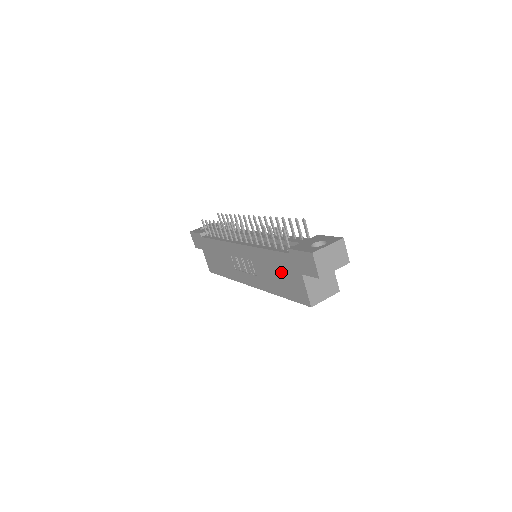
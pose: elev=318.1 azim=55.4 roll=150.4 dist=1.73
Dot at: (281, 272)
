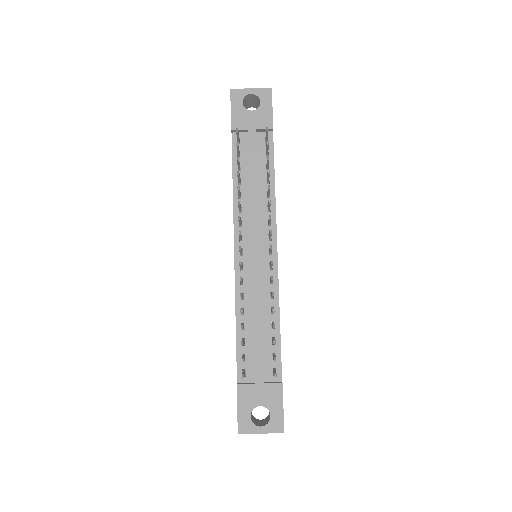
Dot at: occluded
